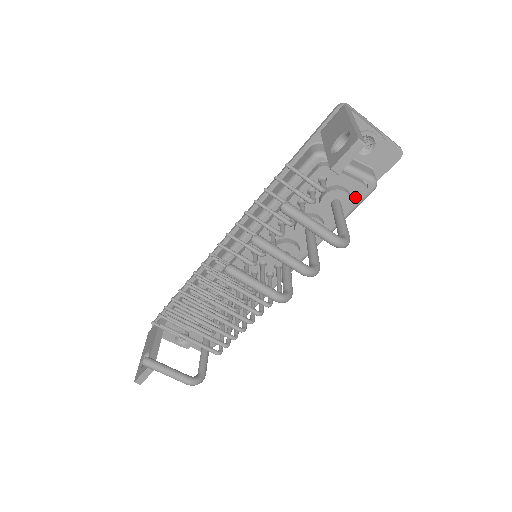
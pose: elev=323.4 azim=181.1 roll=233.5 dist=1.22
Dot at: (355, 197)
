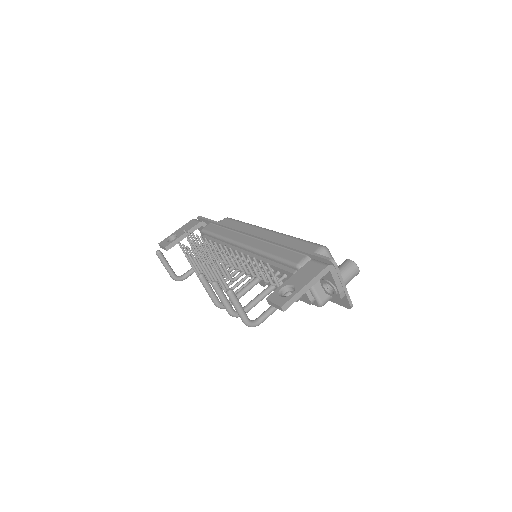
Dot at: (304, 300)
